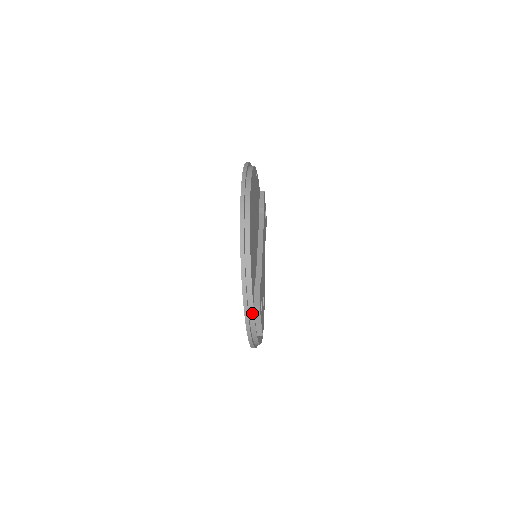
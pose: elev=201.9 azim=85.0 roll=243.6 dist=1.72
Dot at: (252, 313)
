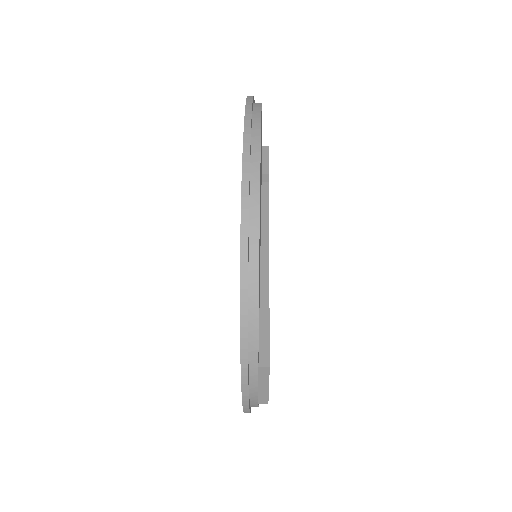
Dot at: (255, 378)
